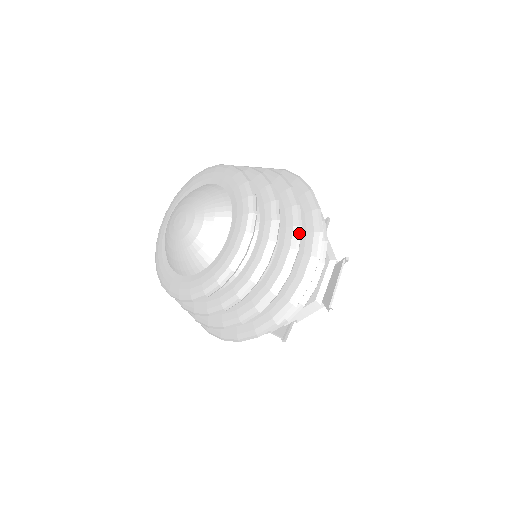
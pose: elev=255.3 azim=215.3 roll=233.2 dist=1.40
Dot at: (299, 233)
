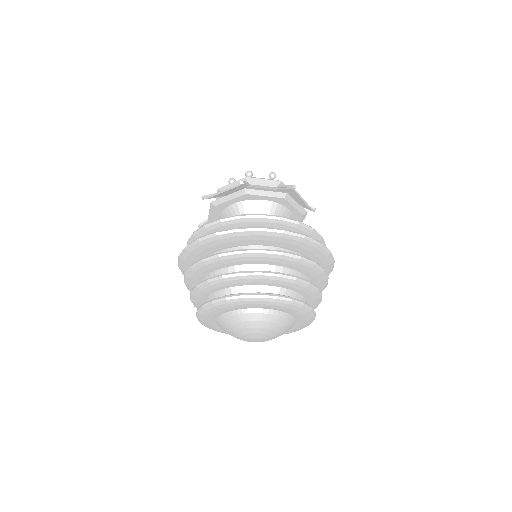
Dot at: occluded
